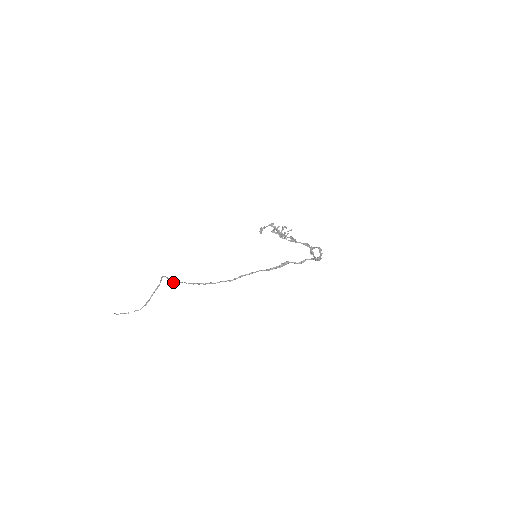
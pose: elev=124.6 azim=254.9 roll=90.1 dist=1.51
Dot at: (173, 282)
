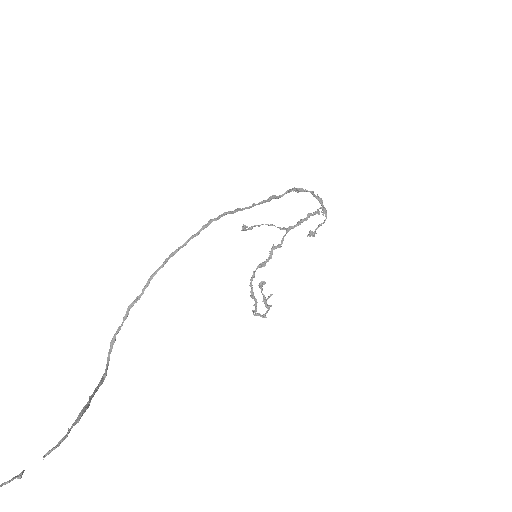
Dot at: (154, 273)
